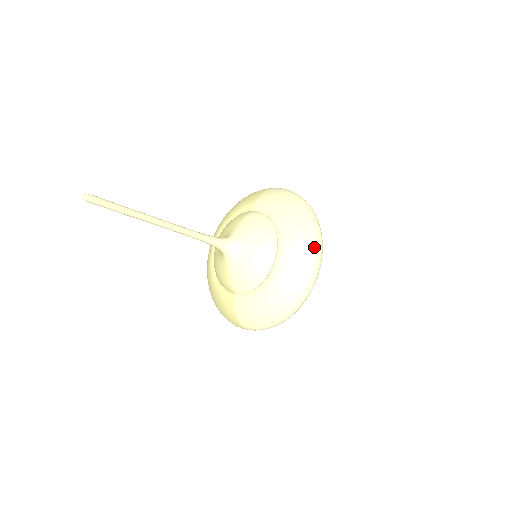
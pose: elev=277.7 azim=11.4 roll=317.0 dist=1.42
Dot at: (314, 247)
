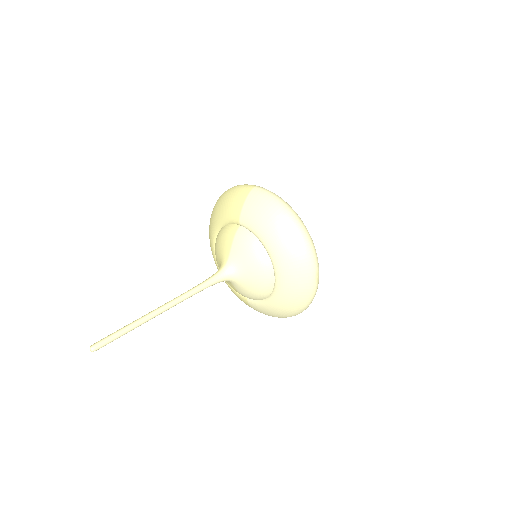
Dot at: (309, 268)
